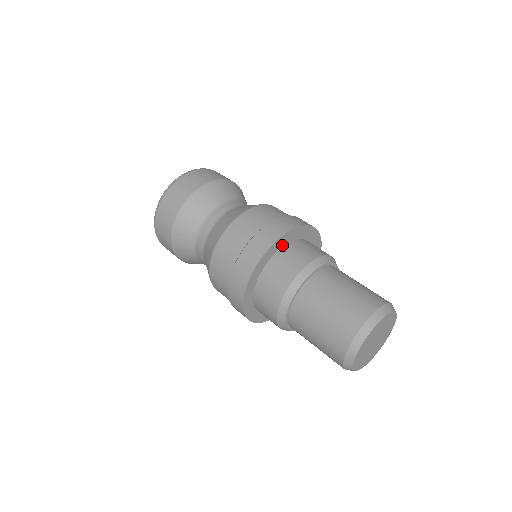
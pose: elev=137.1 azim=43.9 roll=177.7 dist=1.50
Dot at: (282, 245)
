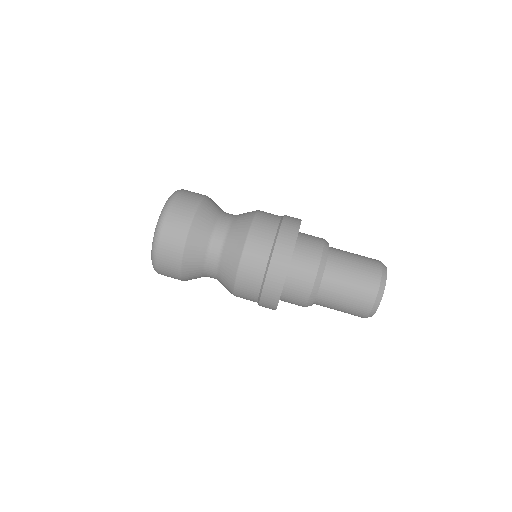
Dot at: (296, 240)
